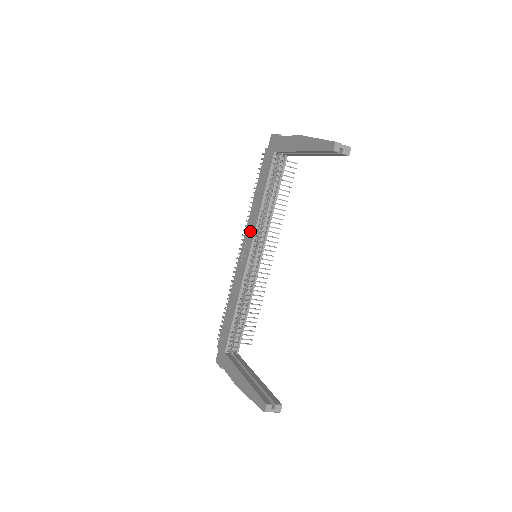
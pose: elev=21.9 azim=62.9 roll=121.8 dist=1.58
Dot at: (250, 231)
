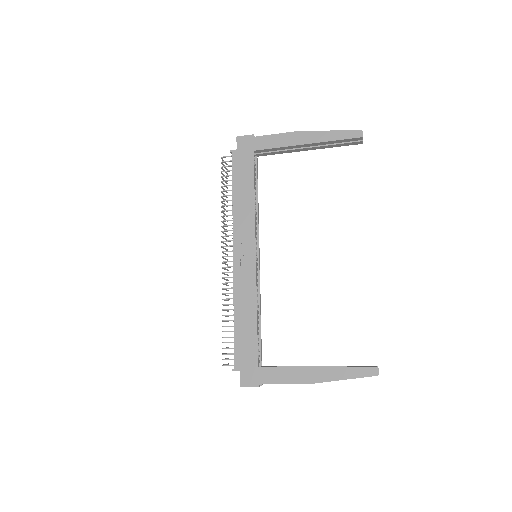
Dot at: (245, 231)
